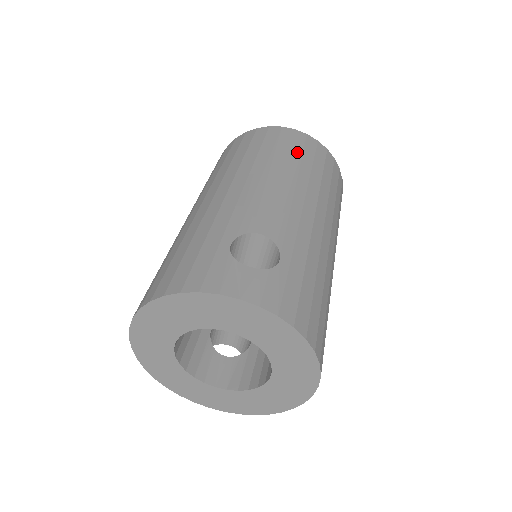
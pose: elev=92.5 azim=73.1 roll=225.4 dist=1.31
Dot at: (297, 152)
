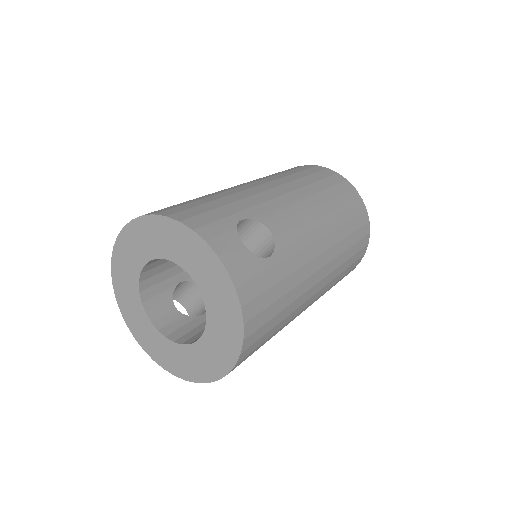
Dot at: (344, 203)
